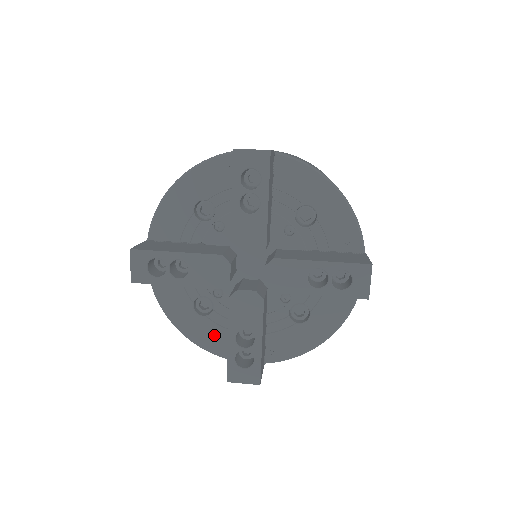
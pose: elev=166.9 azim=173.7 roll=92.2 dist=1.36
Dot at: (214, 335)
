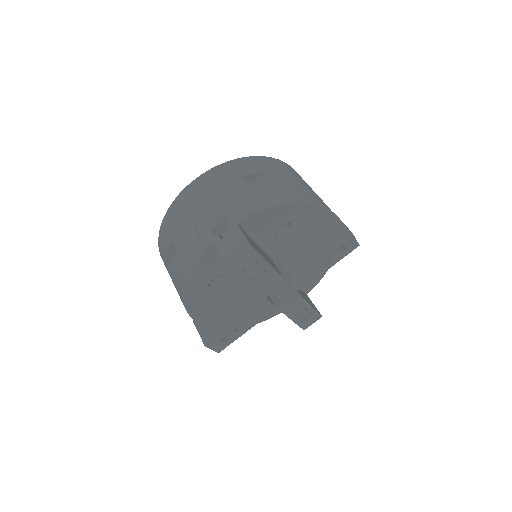
Dot at: (202, 301)
